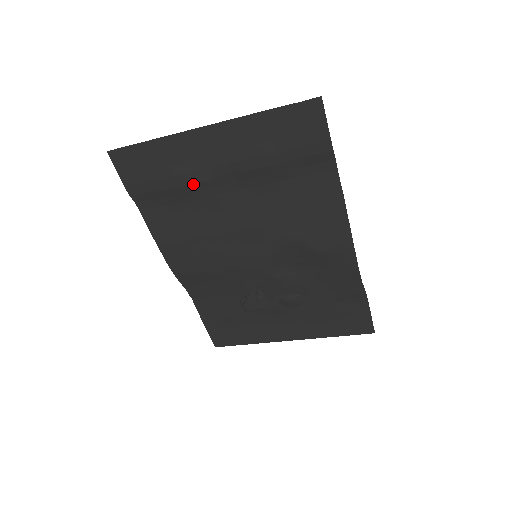
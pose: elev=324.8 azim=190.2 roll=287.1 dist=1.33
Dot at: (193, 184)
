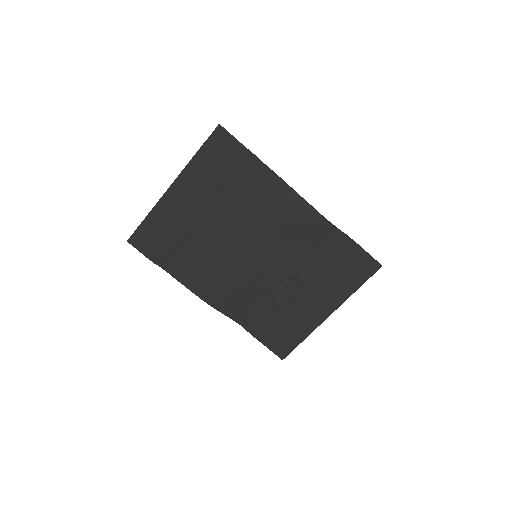
Dot at: (185, 228)
